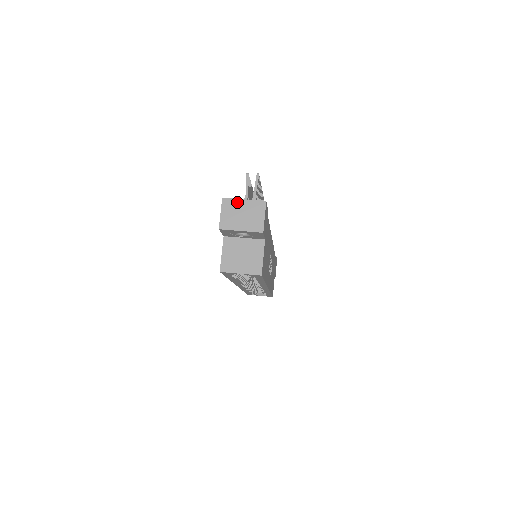
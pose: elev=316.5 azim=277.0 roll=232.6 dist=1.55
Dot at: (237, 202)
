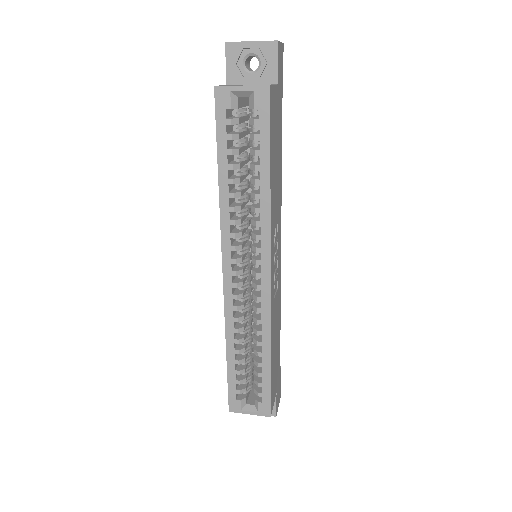
Dot at: occluded
